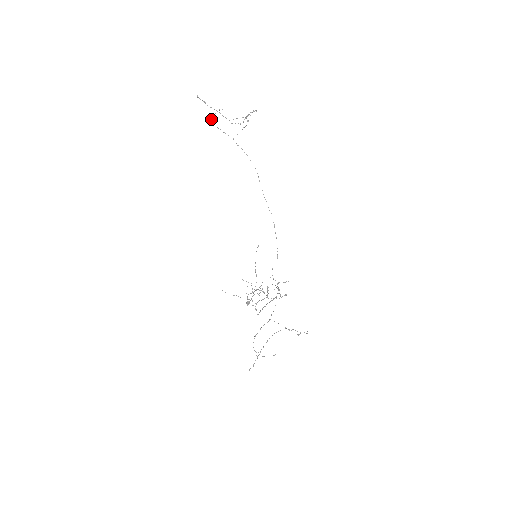
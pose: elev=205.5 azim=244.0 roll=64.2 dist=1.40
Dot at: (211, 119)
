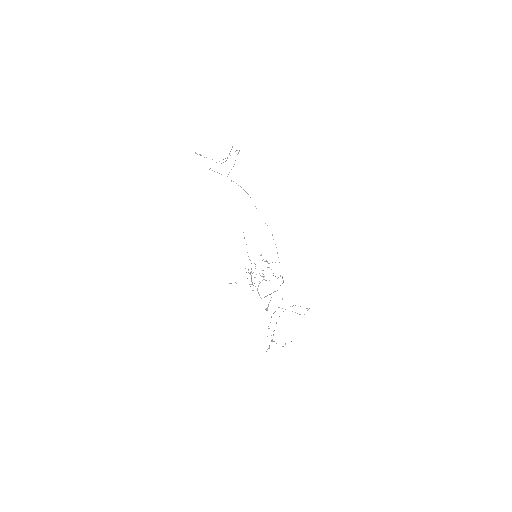
Dot at: occluded
